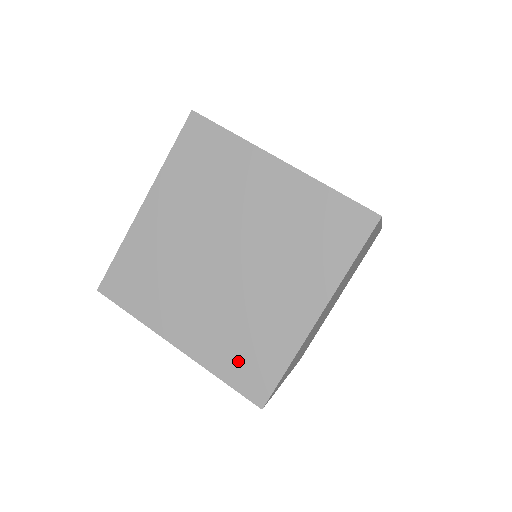
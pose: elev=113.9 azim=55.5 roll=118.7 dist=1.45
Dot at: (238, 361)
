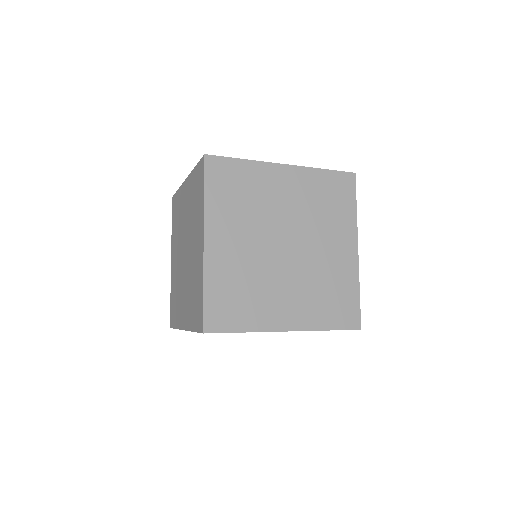
Dot at: (173, 300)
